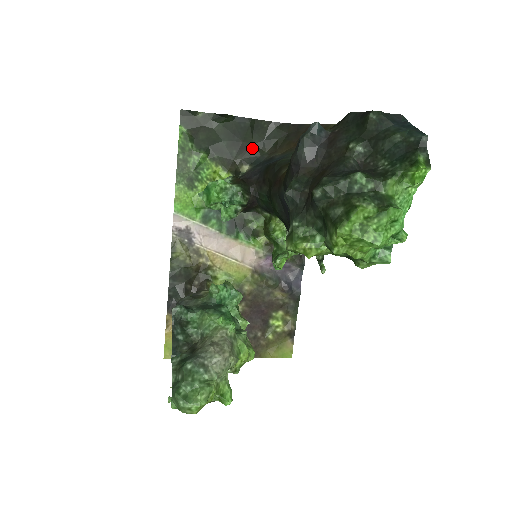
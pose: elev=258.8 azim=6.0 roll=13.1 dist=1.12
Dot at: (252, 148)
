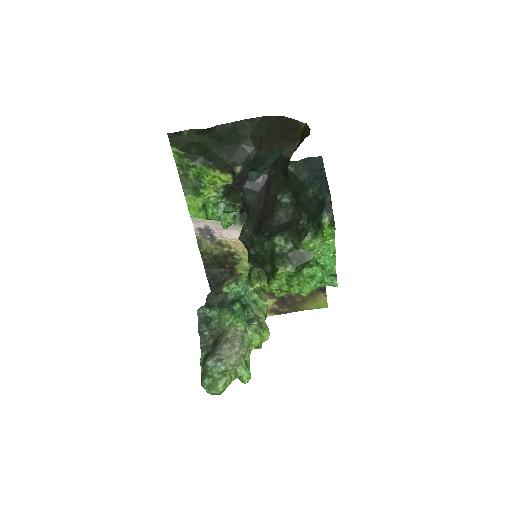
Dot at: (240, 148)
